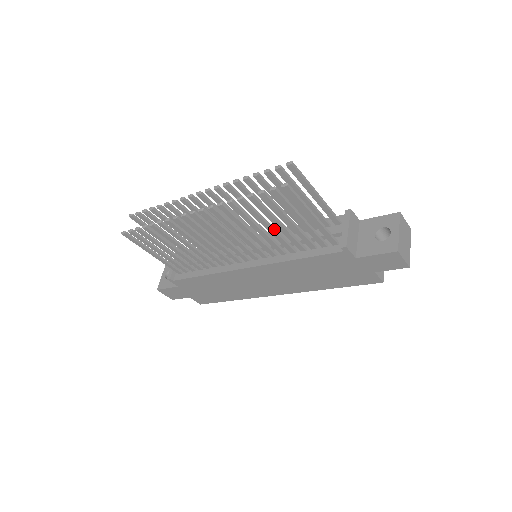
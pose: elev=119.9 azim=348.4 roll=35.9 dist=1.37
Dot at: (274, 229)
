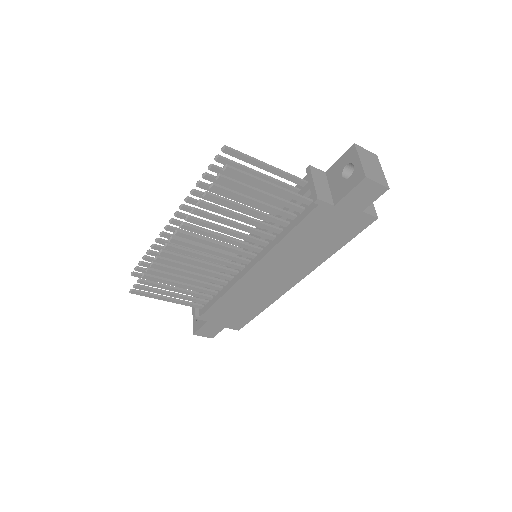
Dot at: (248, 217)
